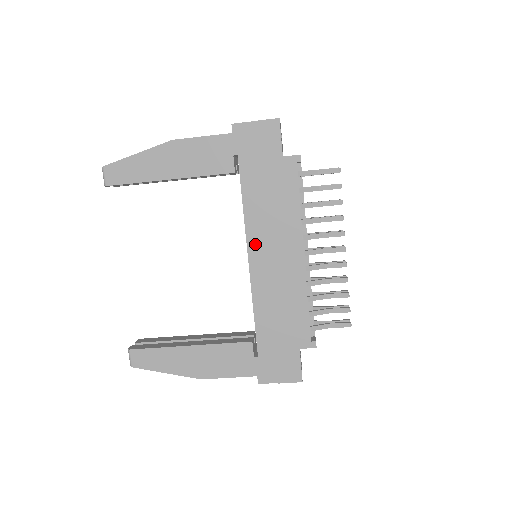
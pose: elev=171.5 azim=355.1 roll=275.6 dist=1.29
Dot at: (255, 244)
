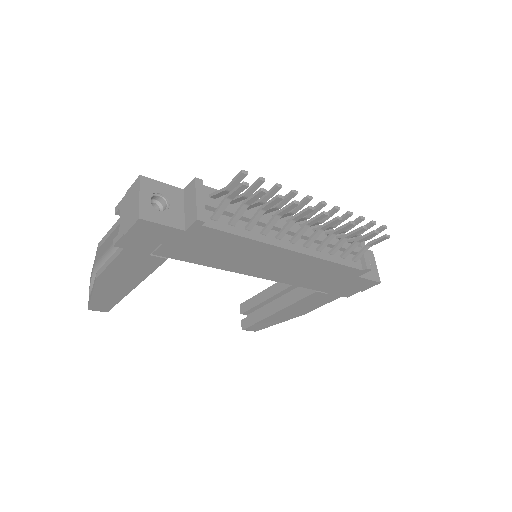
Dot at: (247, 270)
